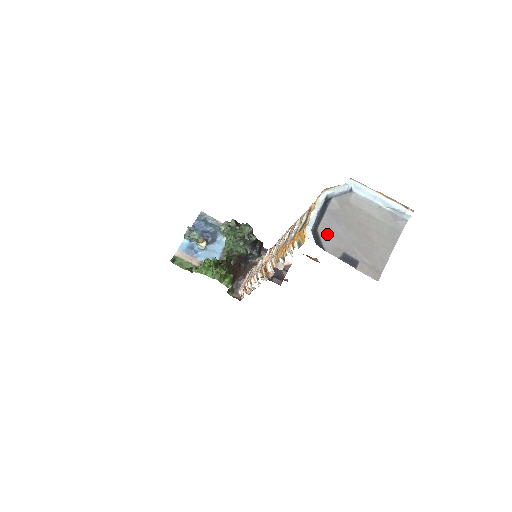
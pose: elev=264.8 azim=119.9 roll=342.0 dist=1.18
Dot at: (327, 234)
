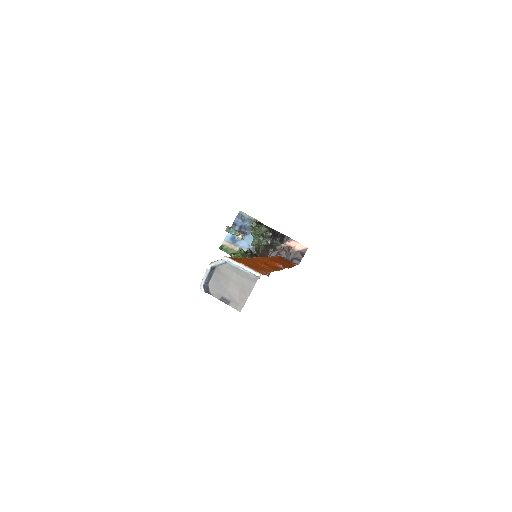
Dot at: (214, 286)
